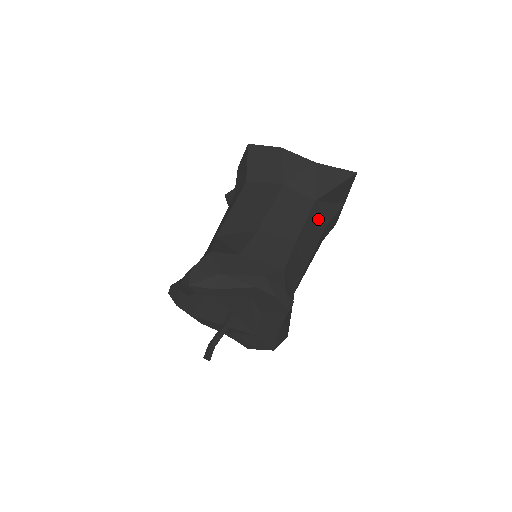
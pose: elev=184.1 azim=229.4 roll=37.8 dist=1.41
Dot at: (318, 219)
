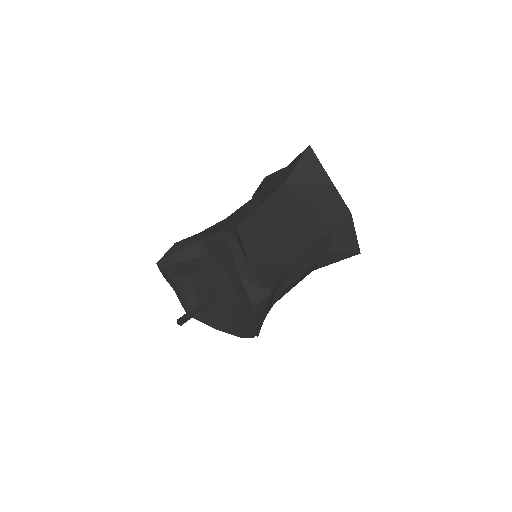
Dot at: (294, 197)
